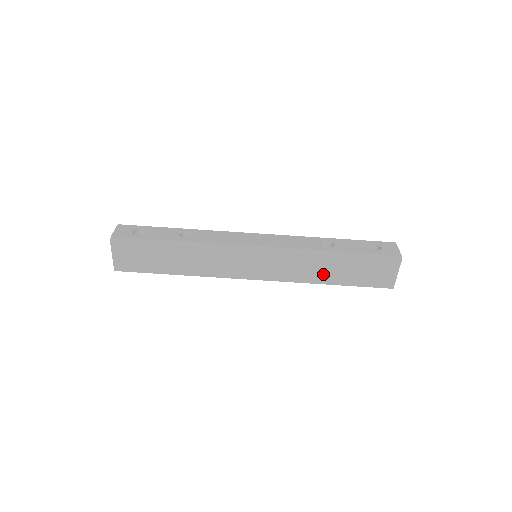
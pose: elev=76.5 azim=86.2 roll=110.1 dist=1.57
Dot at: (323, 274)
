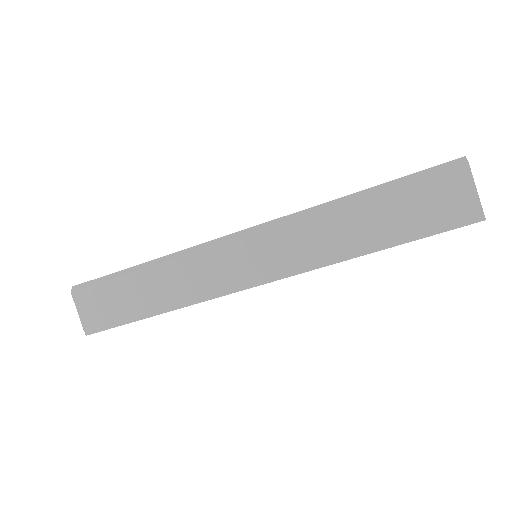
Dot at: (353, 237)
